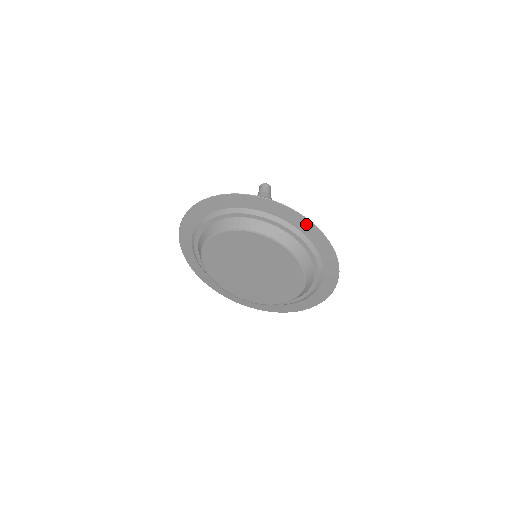
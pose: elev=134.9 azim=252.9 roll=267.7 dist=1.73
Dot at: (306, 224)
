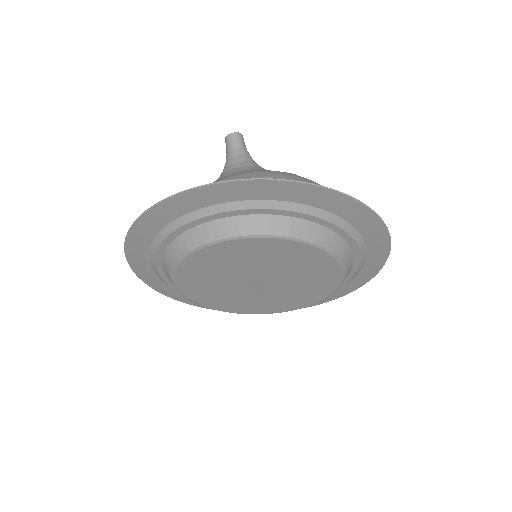
Dot at: (350, 206)
